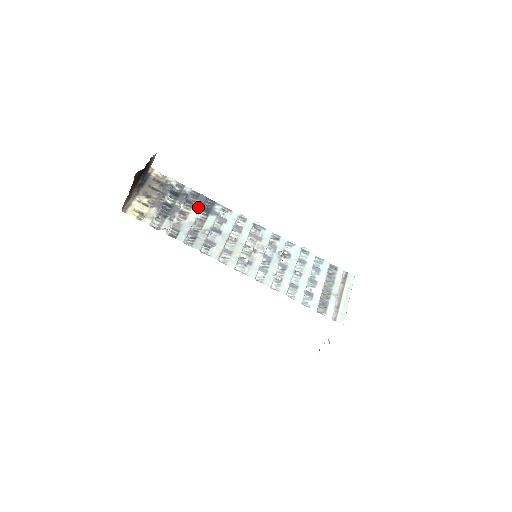
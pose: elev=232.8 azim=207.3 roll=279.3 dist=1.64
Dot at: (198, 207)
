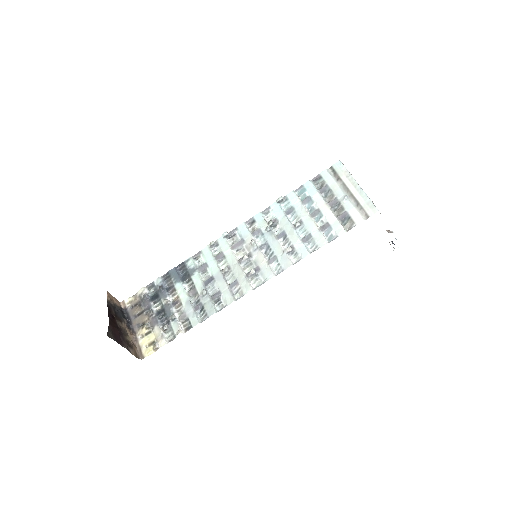
Dot at: (178, 283)
